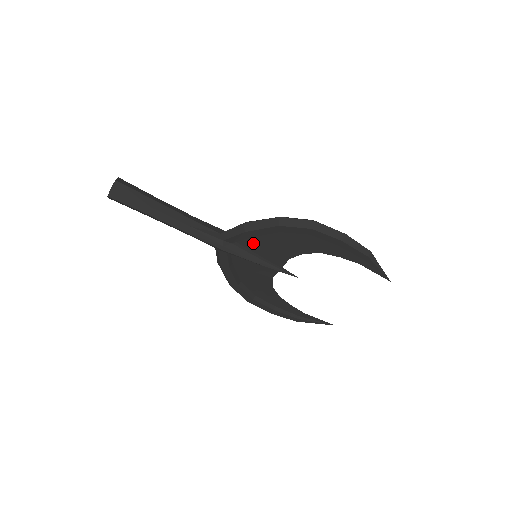
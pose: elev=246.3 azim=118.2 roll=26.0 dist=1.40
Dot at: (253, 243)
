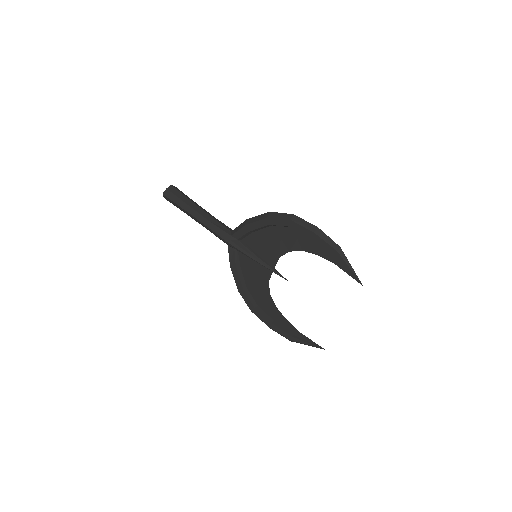
Dot at: (253, 241)
